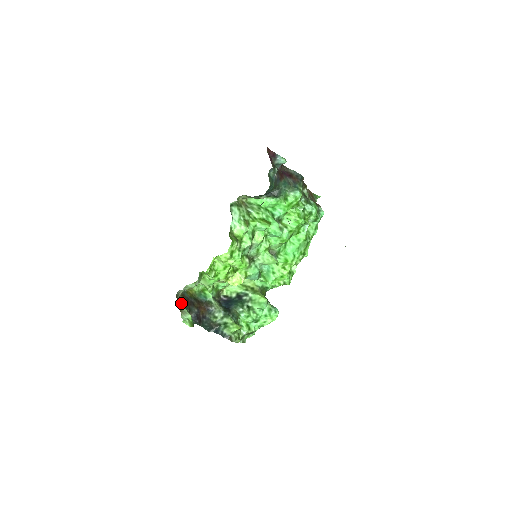
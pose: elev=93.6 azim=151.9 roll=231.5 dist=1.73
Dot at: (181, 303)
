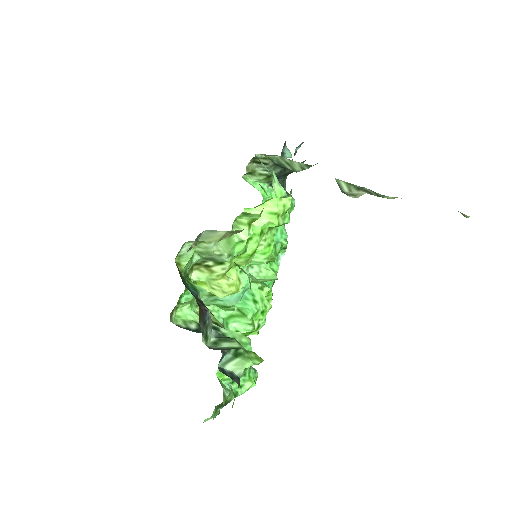
Dot at: occluded
